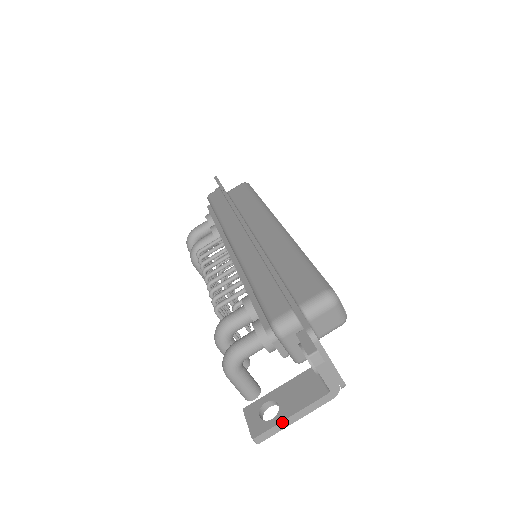
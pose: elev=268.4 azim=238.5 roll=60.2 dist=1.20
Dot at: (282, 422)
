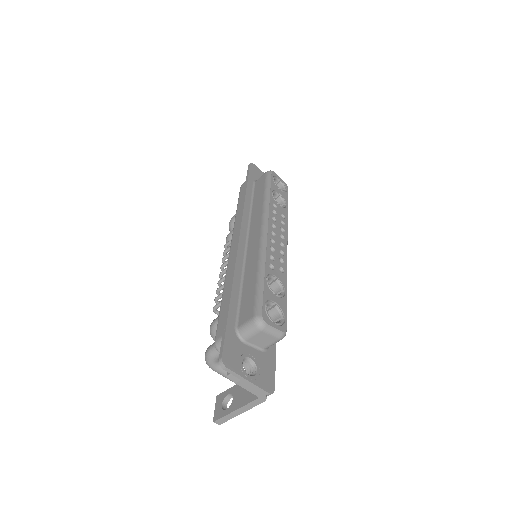
Dot at: (230, 414)
